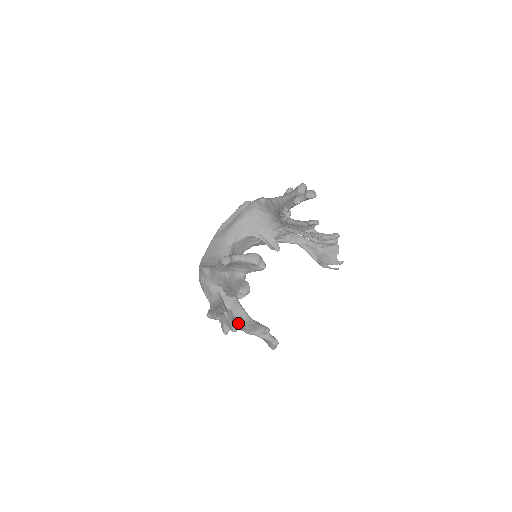
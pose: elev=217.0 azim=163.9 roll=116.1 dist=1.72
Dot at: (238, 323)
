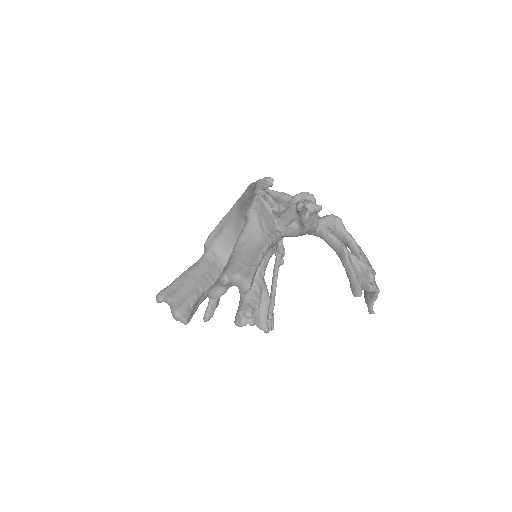
Dot at: occluded
